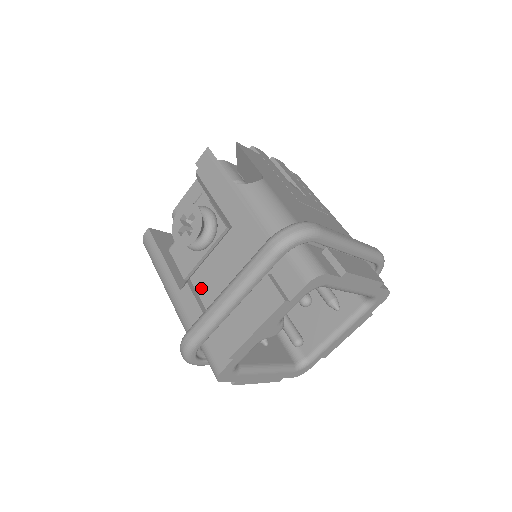
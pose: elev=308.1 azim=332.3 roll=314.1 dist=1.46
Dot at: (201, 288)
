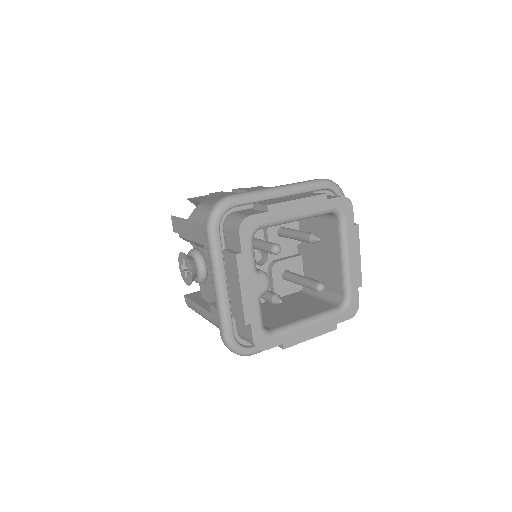
Dot at: occluded
